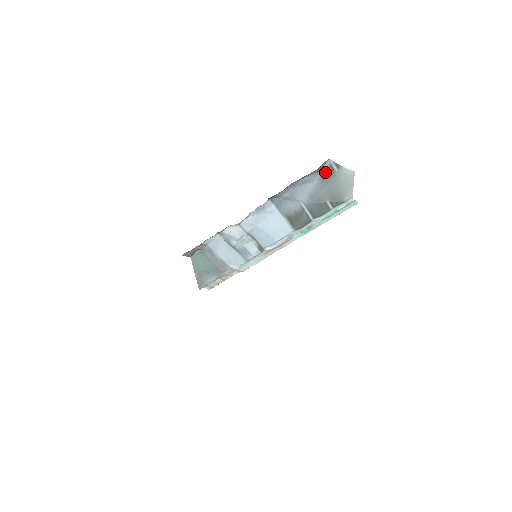
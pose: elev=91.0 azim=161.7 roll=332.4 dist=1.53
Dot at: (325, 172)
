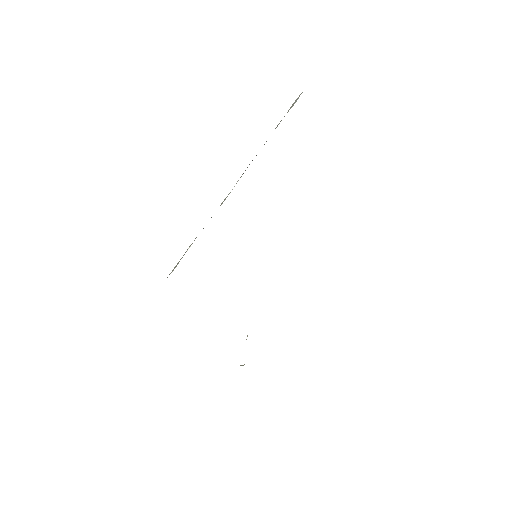
Dot at: occluded
